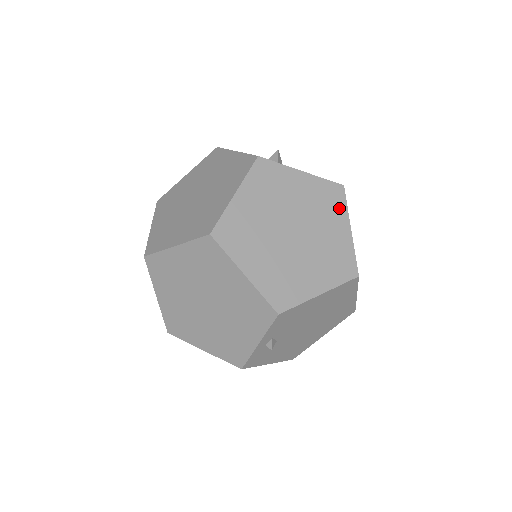
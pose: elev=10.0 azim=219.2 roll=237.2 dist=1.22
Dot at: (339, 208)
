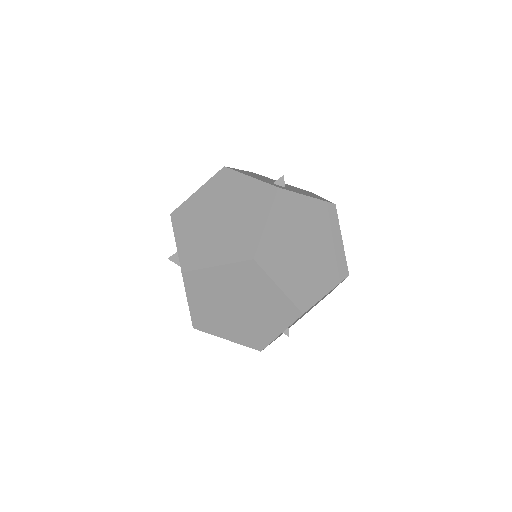
Dot at: (334, 223)
